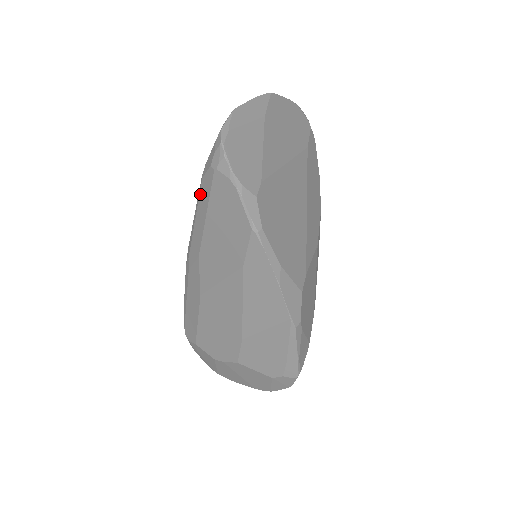
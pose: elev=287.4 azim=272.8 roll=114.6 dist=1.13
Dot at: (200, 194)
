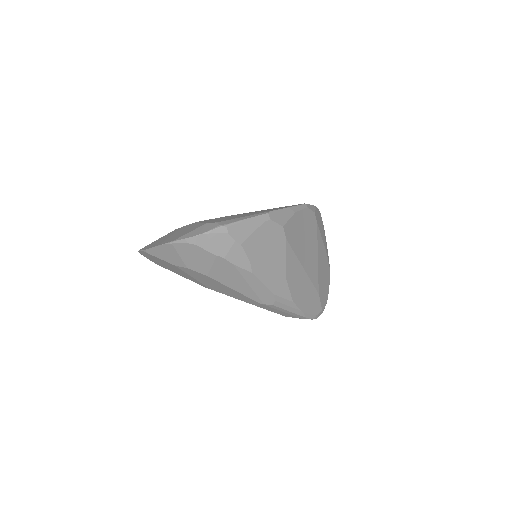
Dot at: occluded
